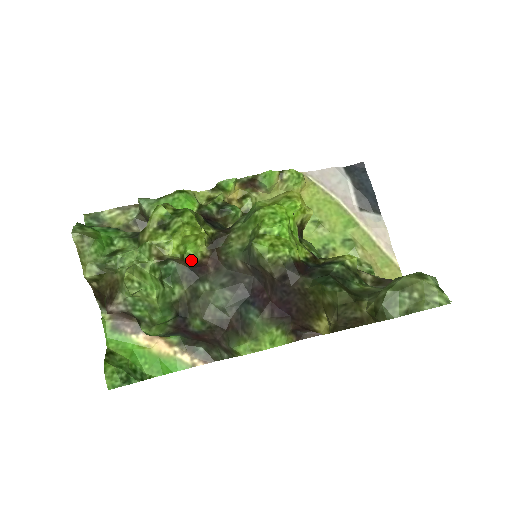
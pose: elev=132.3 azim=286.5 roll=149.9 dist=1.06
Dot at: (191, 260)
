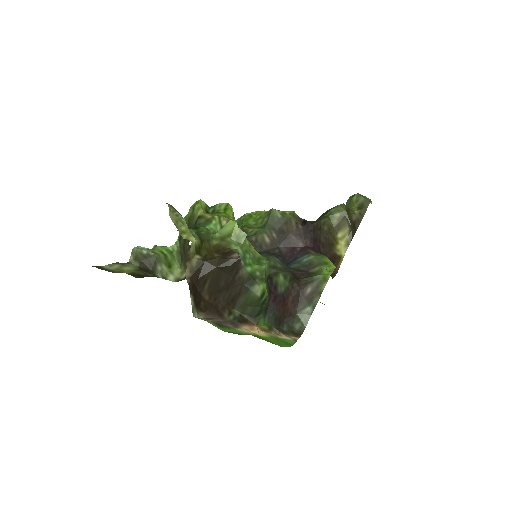
Dot at: occluded
